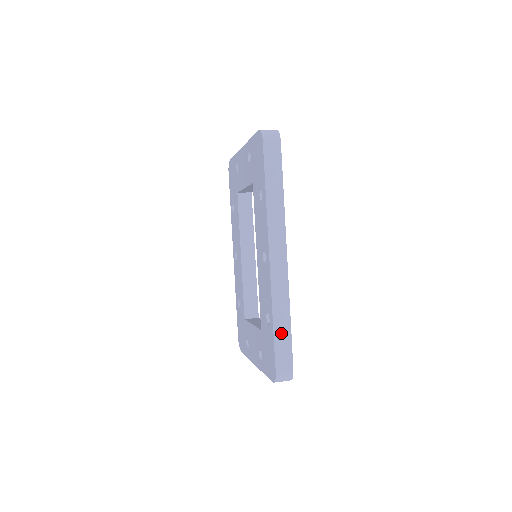
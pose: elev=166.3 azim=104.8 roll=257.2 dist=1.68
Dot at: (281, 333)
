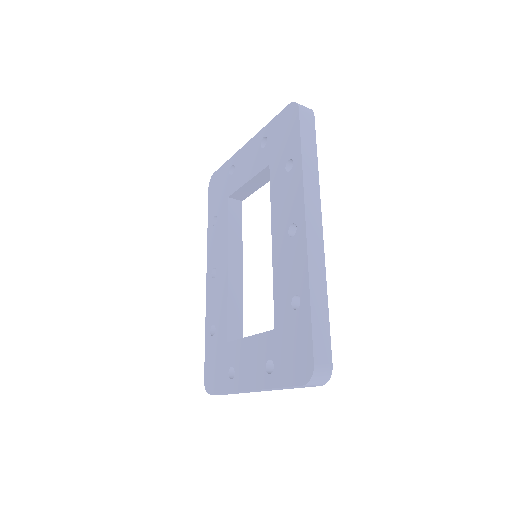
Dot at: (319, 314)
